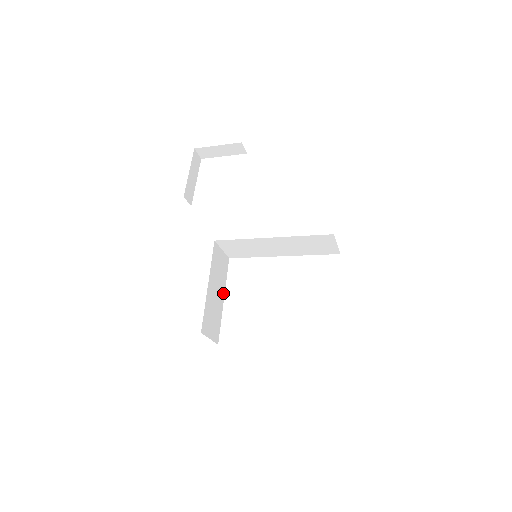
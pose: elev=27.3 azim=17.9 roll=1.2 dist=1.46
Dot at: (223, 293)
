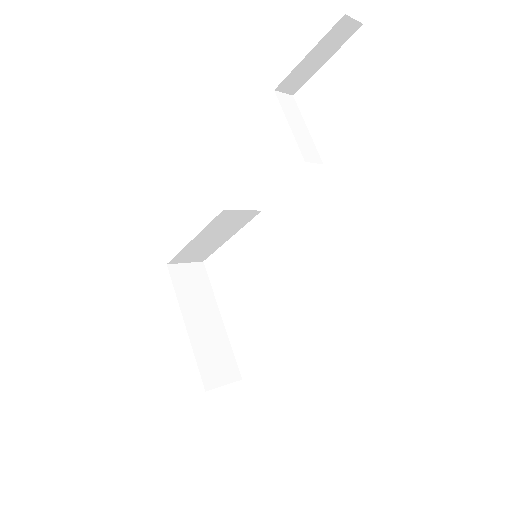
Dot at: (231, 234)
